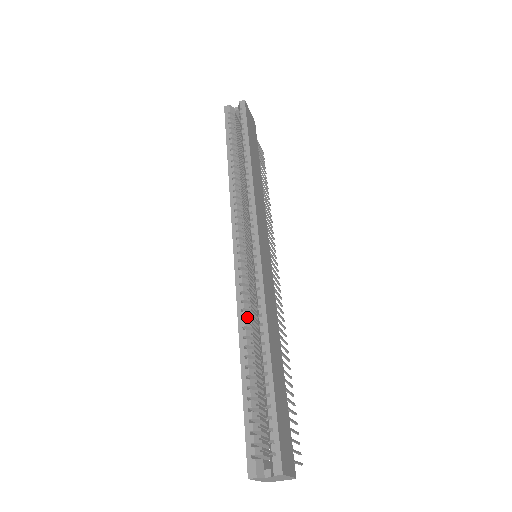
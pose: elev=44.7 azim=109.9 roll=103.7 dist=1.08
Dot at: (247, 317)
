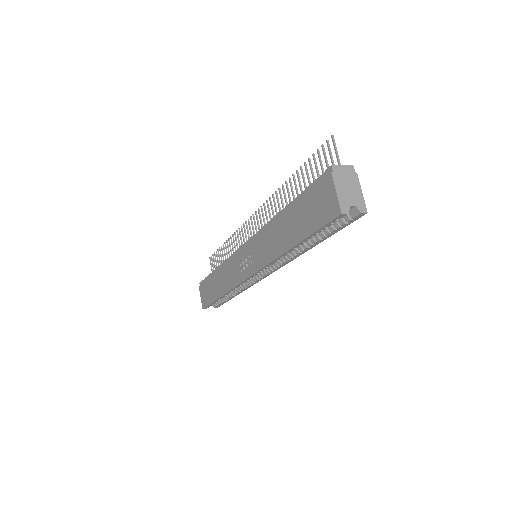
Dot at: occluded
